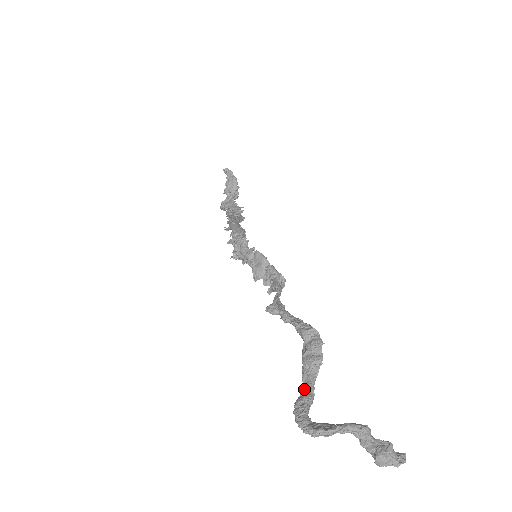
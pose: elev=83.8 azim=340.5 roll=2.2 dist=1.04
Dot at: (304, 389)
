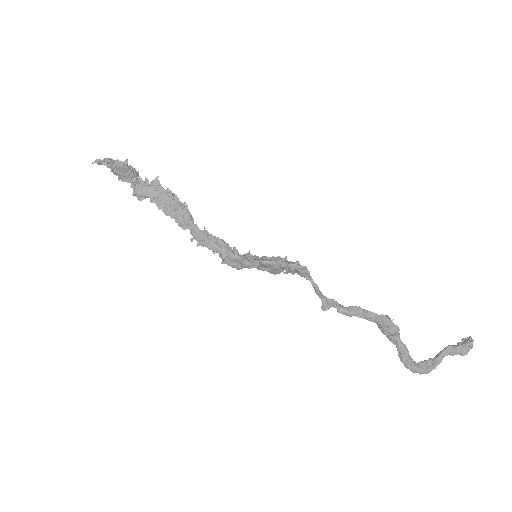
Dot at: (398, 349)
